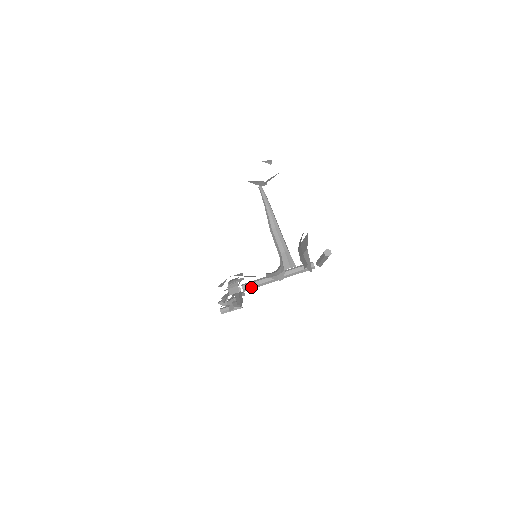
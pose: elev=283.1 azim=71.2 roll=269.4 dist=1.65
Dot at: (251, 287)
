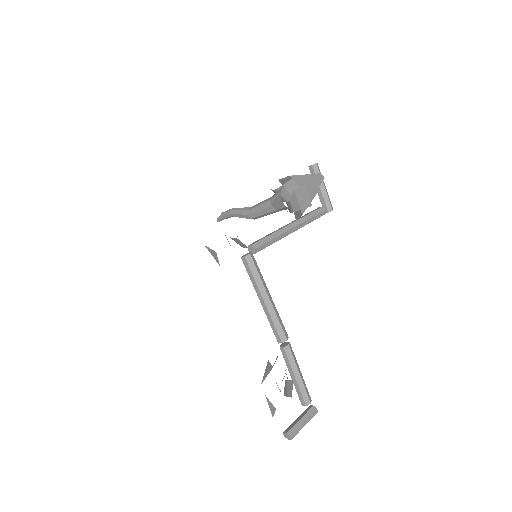
Dot at: (261, 241)
